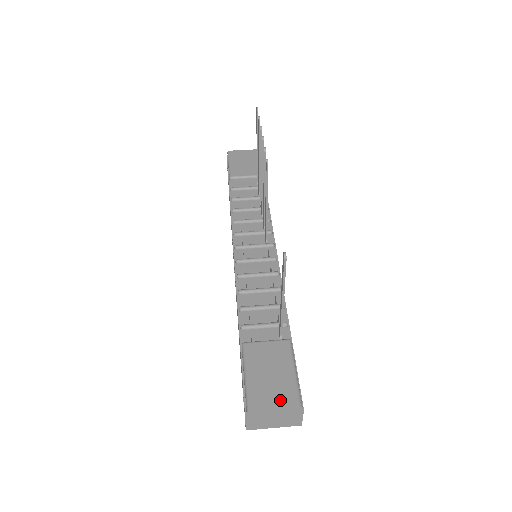
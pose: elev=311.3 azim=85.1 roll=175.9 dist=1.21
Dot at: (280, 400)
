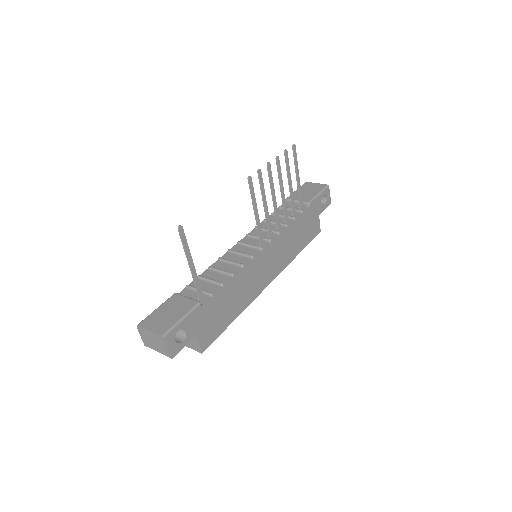
Dot at: (156, 328)
